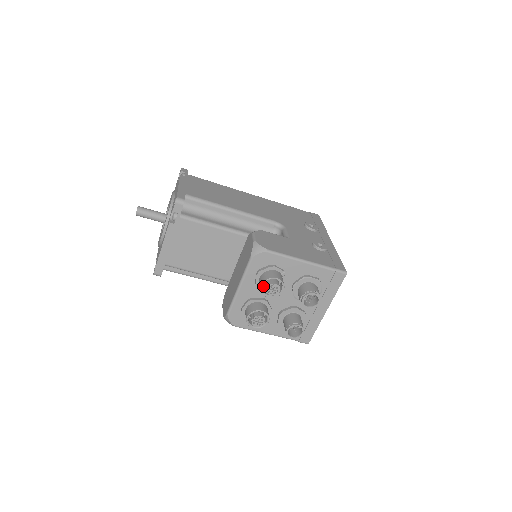
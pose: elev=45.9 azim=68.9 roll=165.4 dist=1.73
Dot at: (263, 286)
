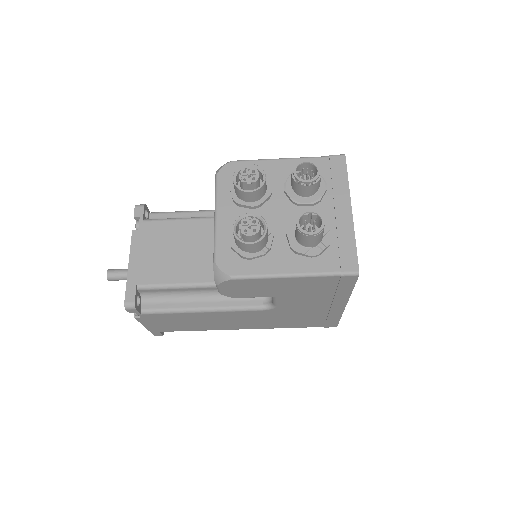
Dot at: (244, 199)
